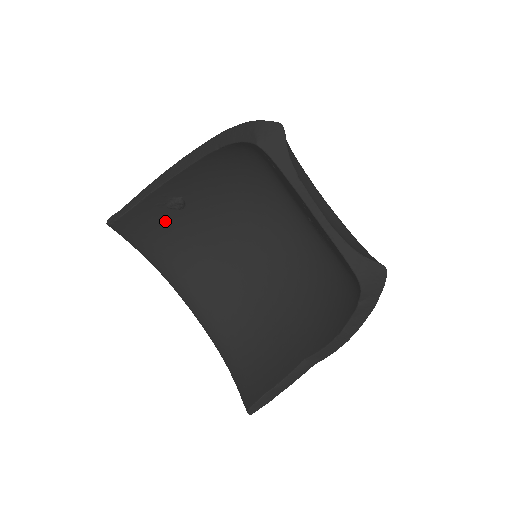
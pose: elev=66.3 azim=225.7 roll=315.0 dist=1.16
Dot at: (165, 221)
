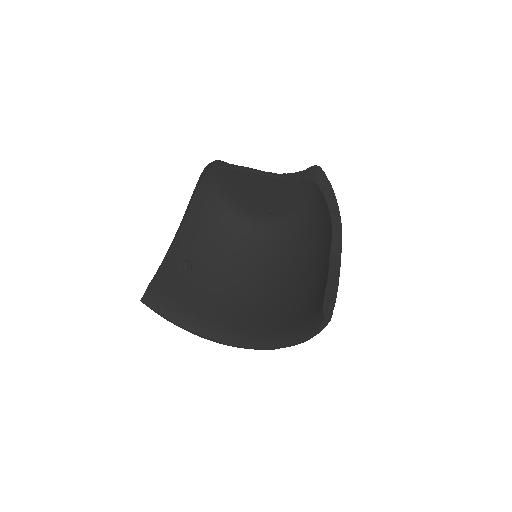
Dot at: (183, 285)
